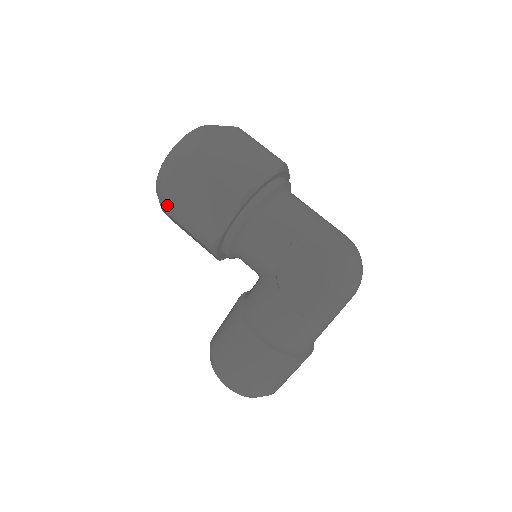
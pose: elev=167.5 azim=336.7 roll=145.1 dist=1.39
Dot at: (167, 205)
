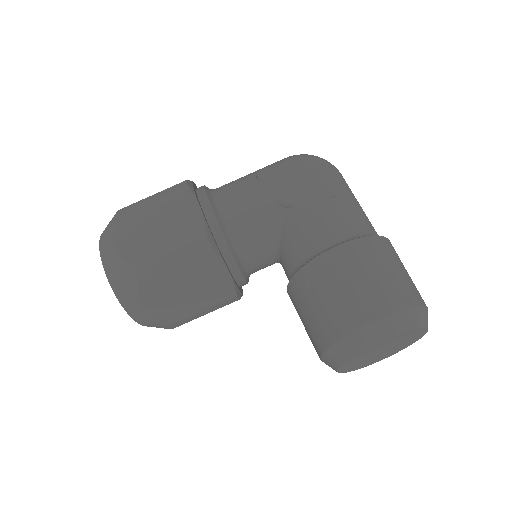
Dot at: (137, 265)
